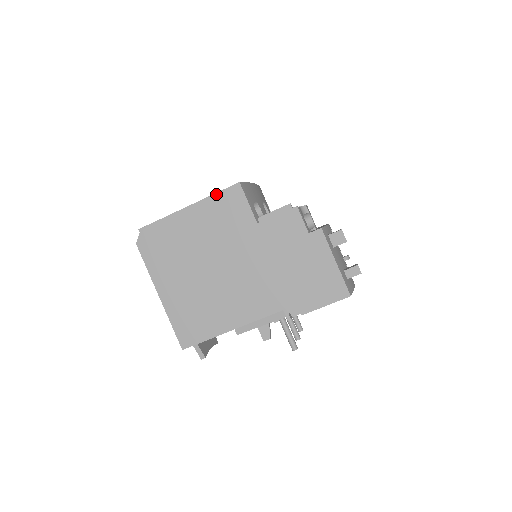
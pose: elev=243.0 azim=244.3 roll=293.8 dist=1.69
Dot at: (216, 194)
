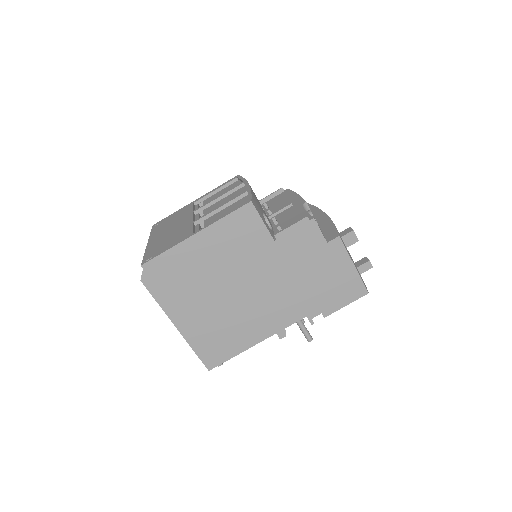
Dot at: (226, 217)
